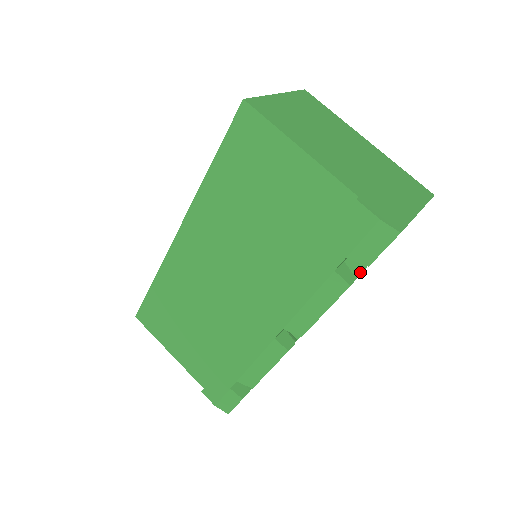
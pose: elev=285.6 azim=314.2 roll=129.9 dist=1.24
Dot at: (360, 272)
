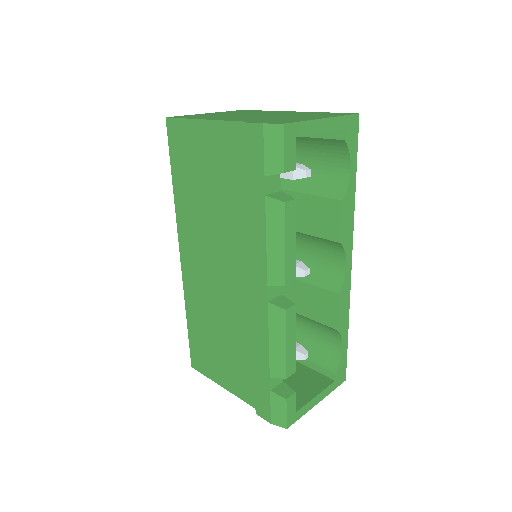
Dot at: (340, 220)
